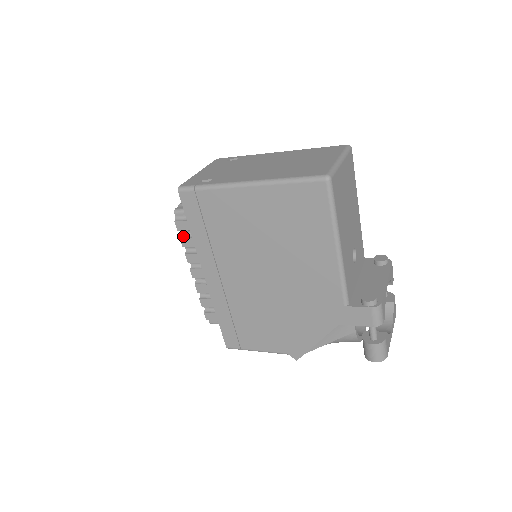
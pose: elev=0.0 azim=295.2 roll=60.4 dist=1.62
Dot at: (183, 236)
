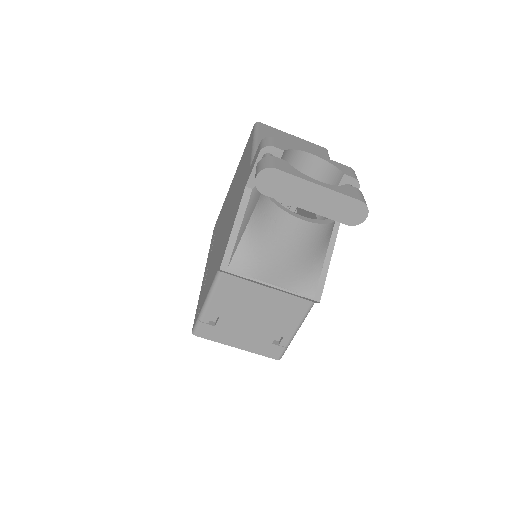
Dot at: occluded
